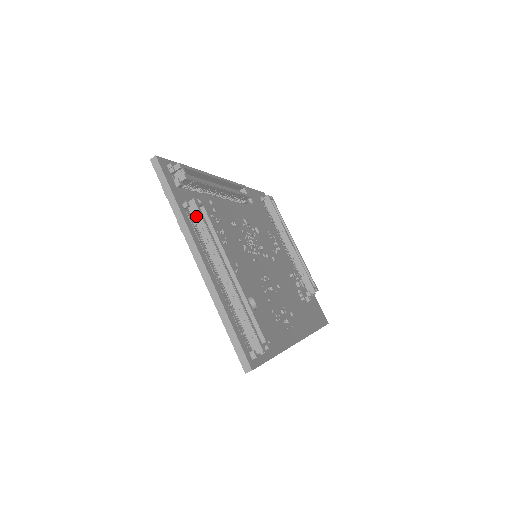
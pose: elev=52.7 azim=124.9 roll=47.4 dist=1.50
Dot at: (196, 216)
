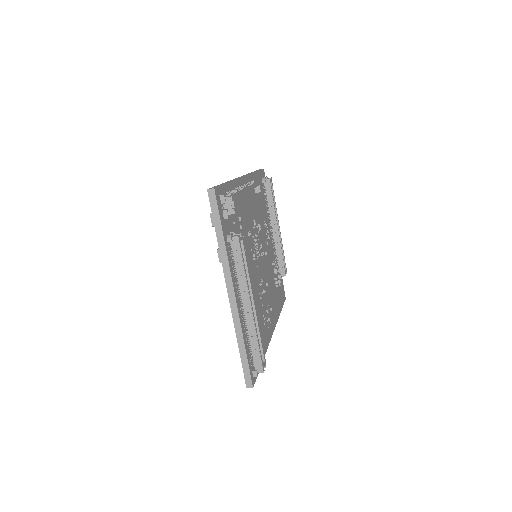
Dot at: (236, 252)
